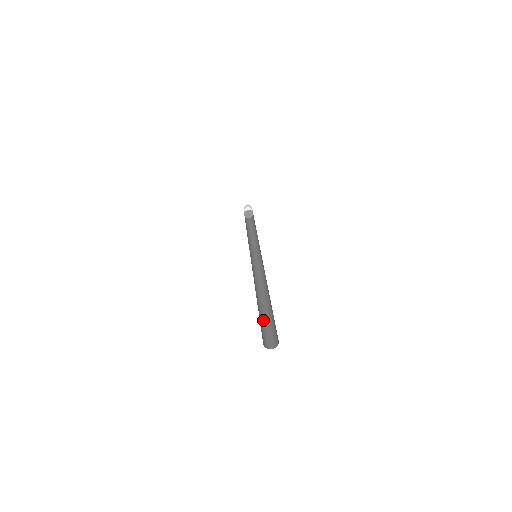
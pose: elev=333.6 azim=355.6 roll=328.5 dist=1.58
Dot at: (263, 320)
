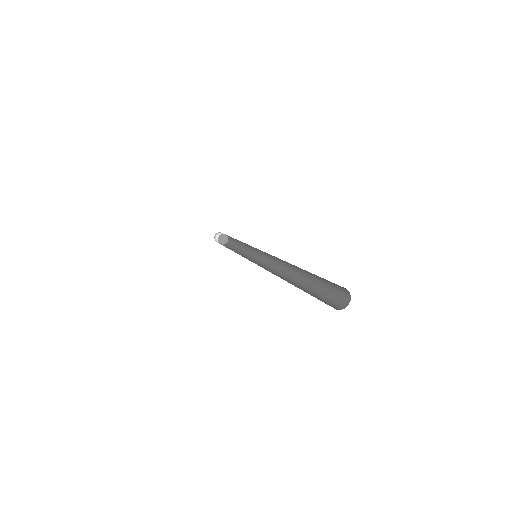
Dot at: occluded
